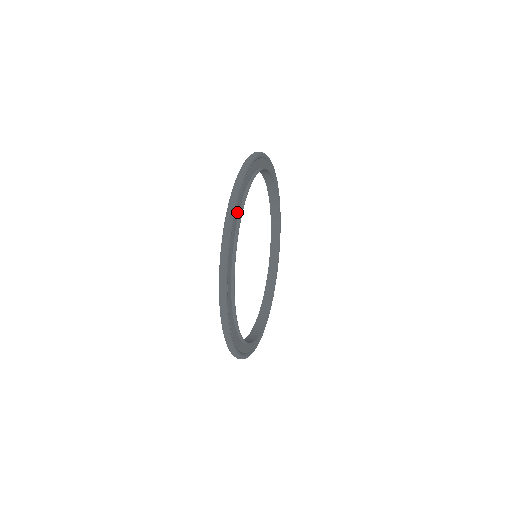
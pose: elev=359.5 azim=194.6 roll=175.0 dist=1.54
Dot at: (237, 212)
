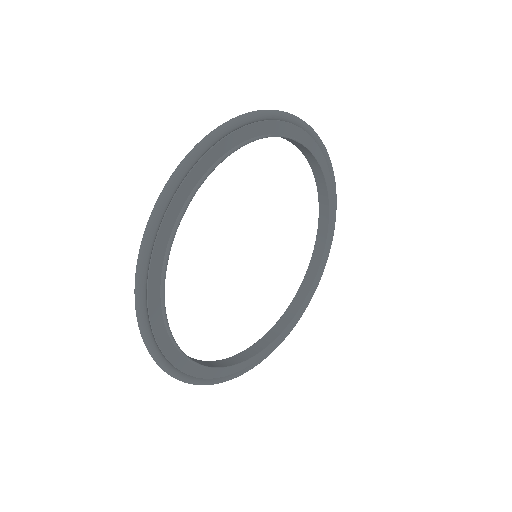
Dot at: (163, 240)
